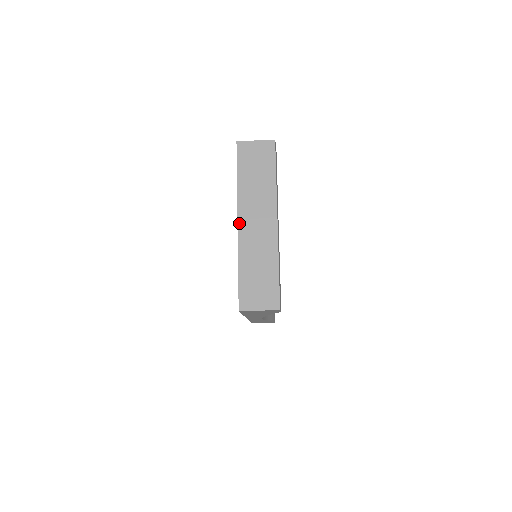
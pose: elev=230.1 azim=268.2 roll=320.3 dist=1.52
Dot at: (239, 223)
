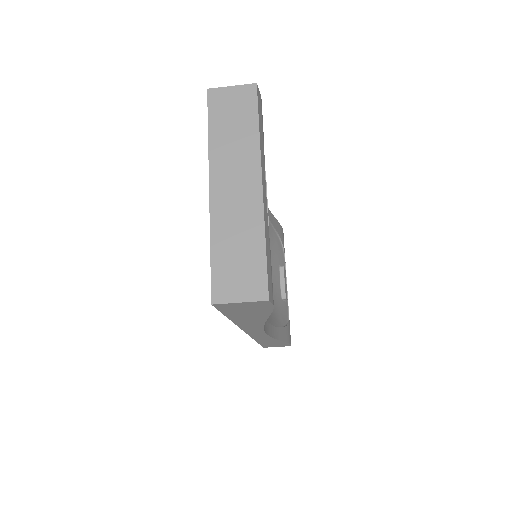
Dot at: (211, 188)
